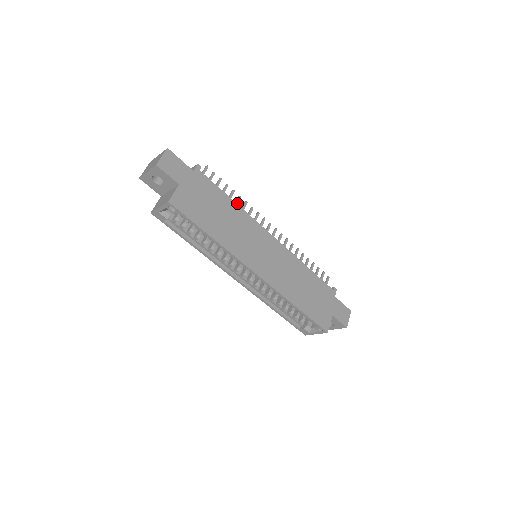
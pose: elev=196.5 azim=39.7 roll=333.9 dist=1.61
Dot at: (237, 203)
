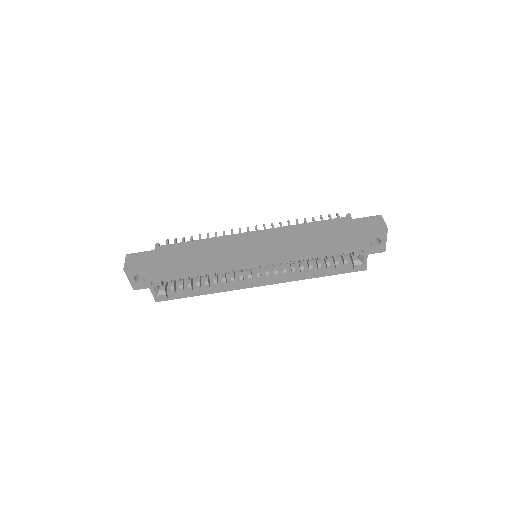
Dot at: occluded
